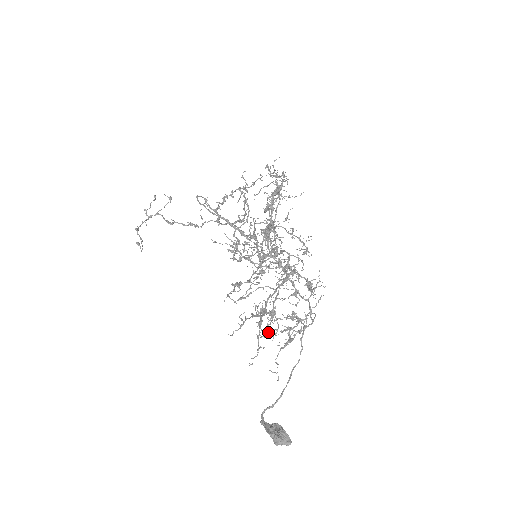
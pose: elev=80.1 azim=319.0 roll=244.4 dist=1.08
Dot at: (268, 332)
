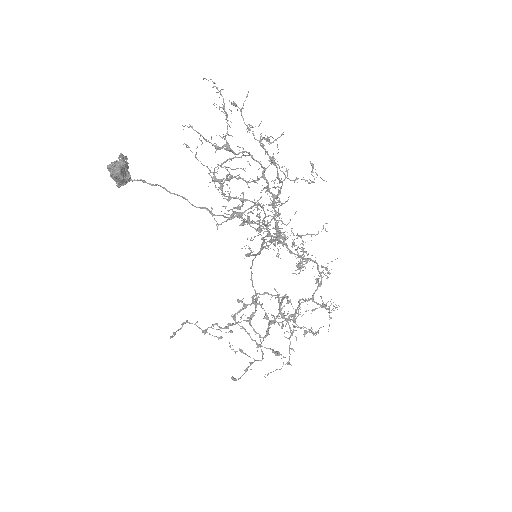
Dot at: (212, 180)
